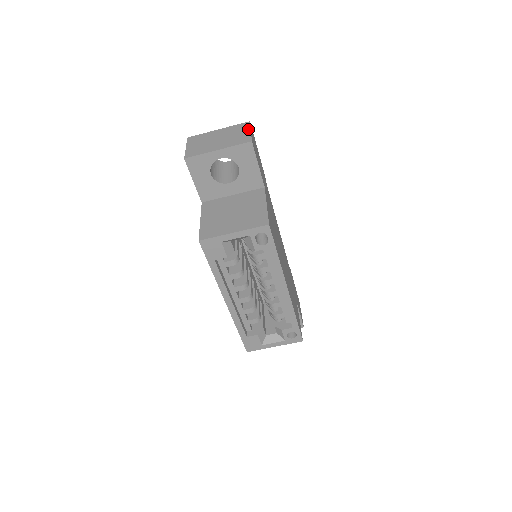
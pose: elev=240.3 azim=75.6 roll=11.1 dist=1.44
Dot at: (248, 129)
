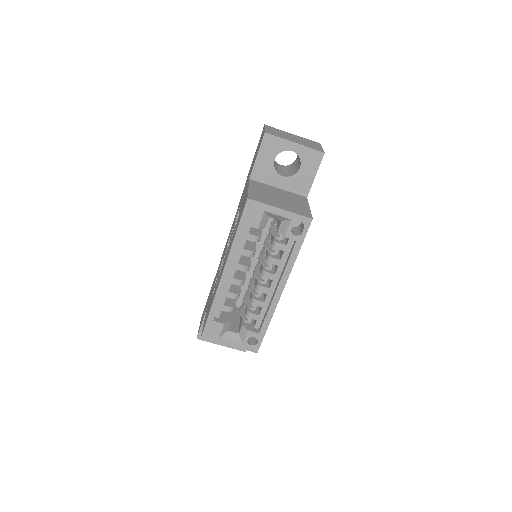
Dot at: (320, 146)
